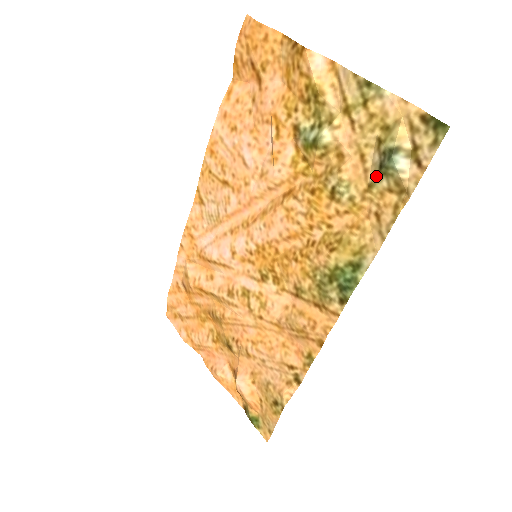
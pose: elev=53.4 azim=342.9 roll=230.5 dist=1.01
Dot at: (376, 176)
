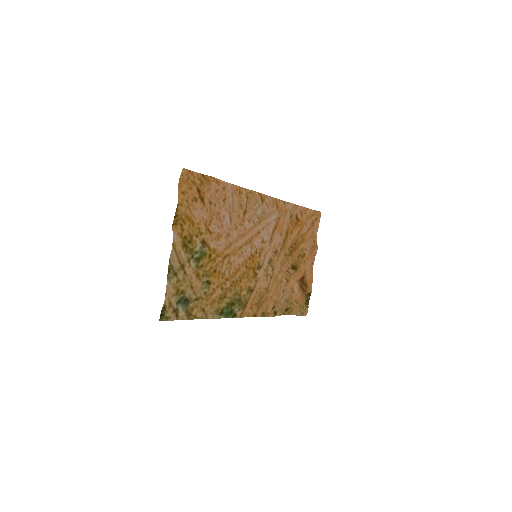
Dot at: (191, 300)
